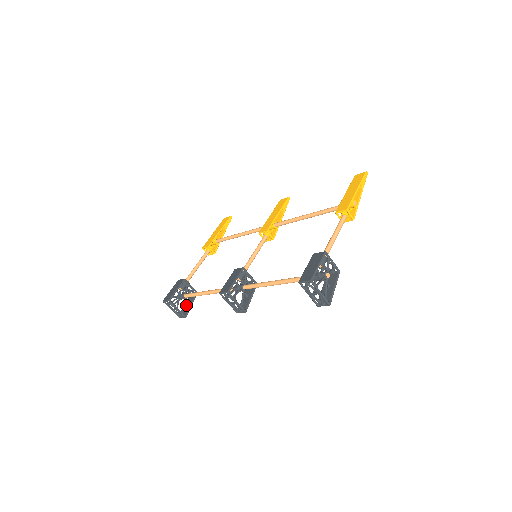
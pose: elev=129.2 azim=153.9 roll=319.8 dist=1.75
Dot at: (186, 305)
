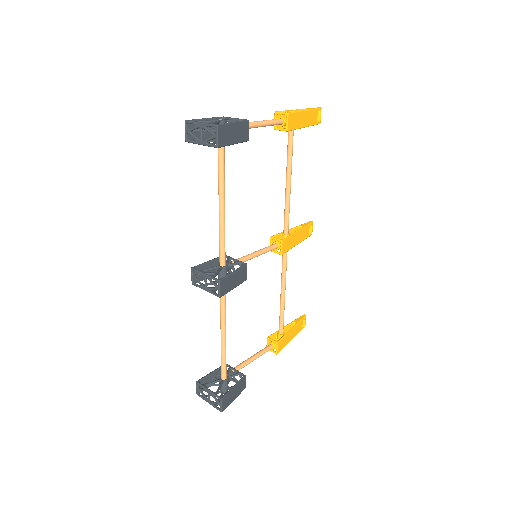
Dot at: (231, 395)
